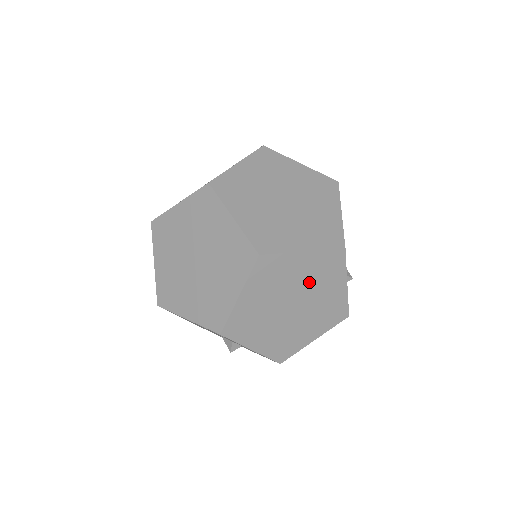
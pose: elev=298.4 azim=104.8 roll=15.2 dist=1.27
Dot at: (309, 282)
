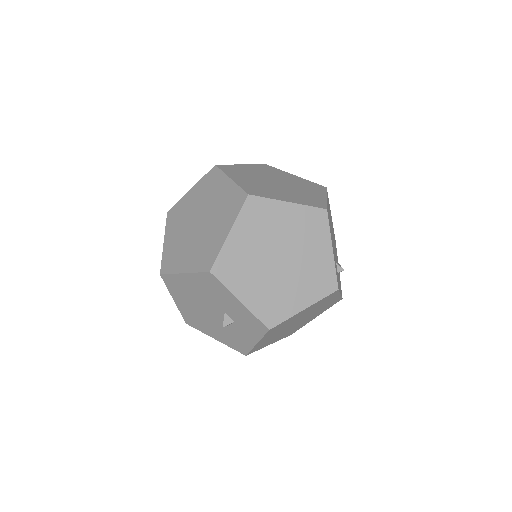
Dot at: (295, 236)
